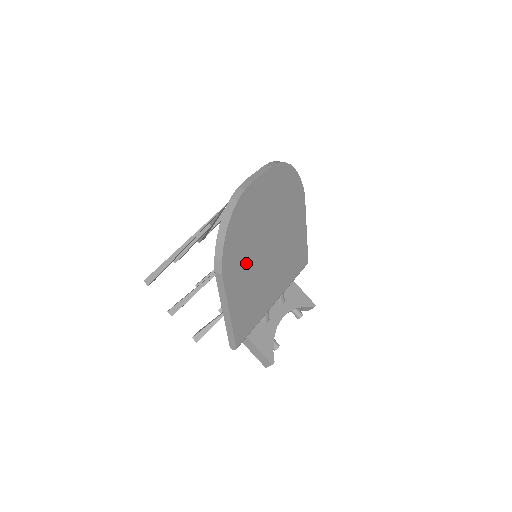
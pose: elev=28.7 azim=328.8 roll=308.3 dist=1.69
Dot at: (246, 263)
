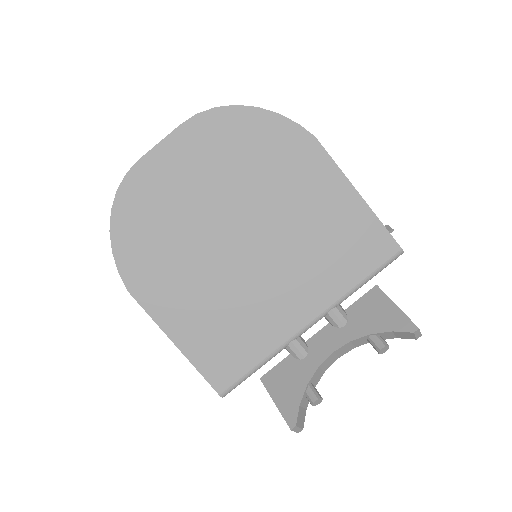
Dot at: (183, 271)
